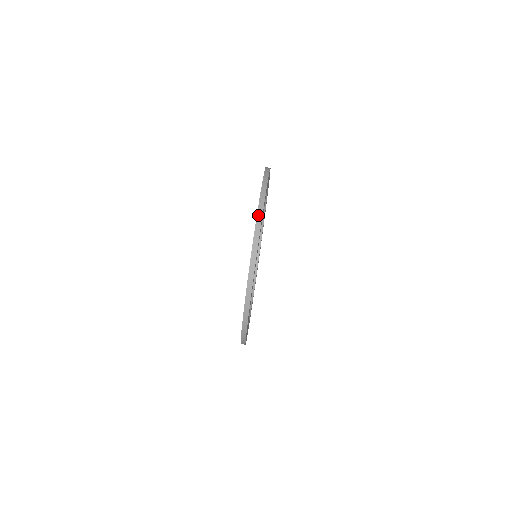
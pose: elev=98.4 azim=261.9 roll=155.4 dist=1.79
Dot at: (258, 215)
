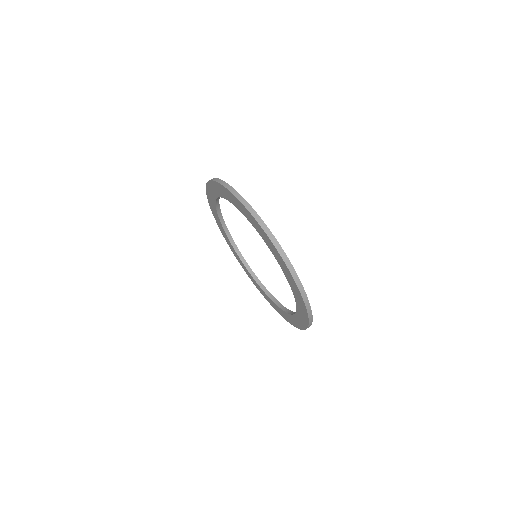
Dot at: (278, 249)
